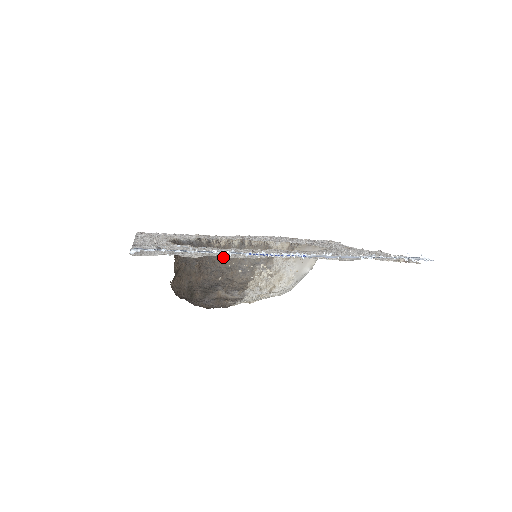
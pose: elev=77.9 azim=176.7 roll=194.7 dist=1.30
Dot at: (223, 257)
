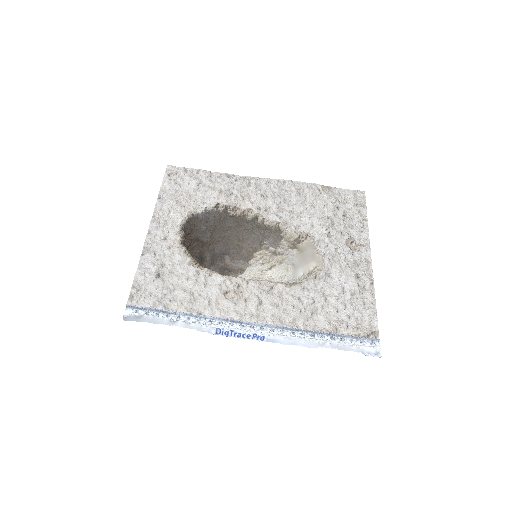
Dot at: (237, 224)
